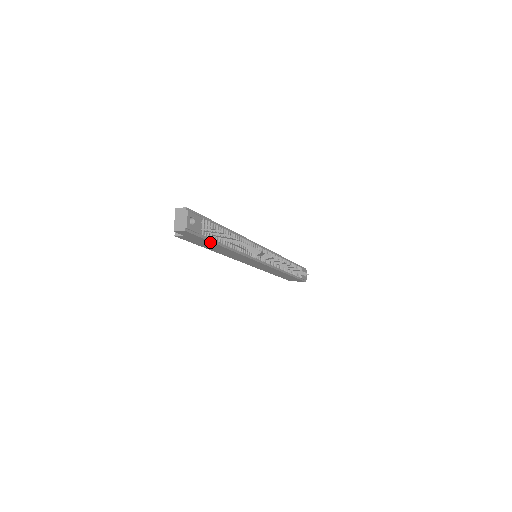
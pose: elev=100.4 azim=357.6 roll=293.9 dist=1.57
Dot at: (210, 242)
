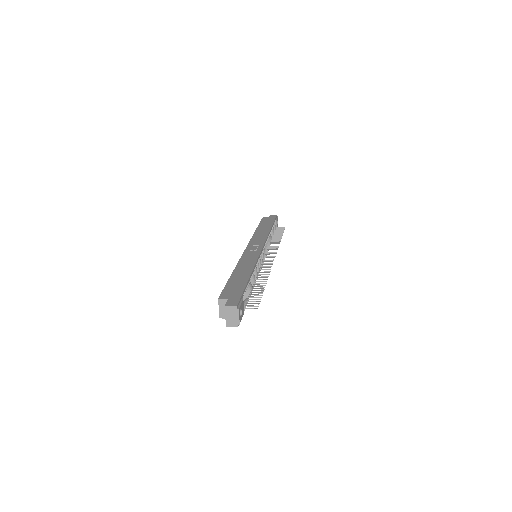
Dot at: occluded
